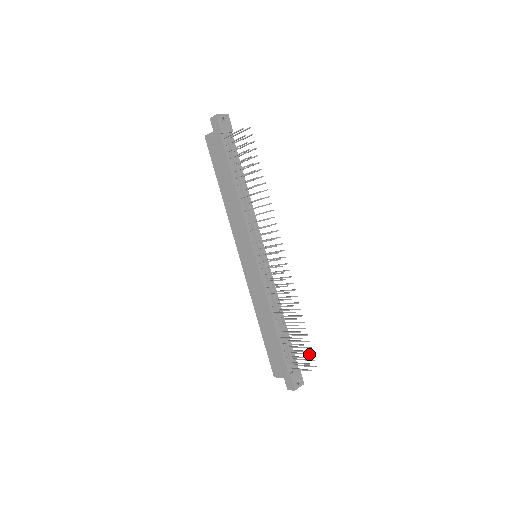
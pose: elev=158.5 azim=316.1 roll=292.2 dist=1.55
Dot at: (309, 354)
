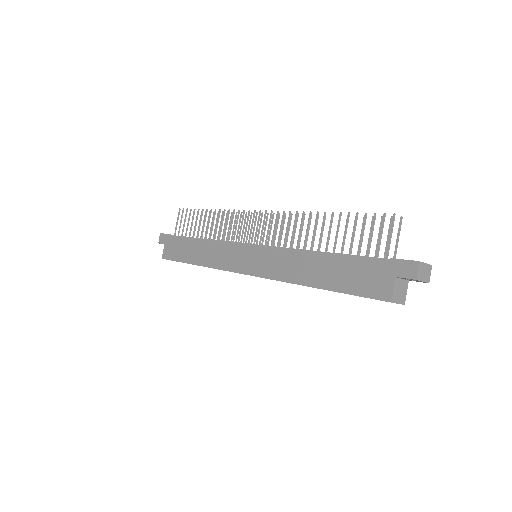
Dot at: (380, 223)
